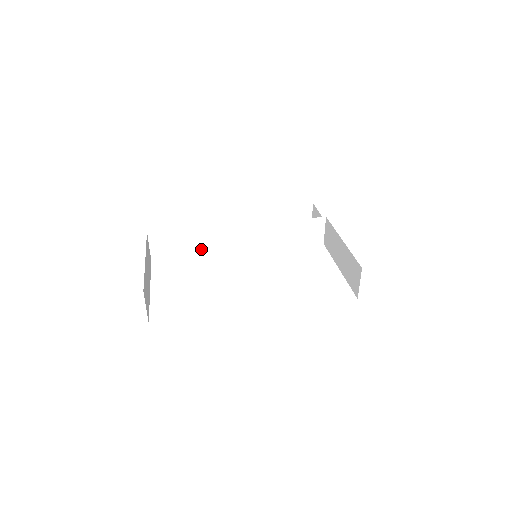
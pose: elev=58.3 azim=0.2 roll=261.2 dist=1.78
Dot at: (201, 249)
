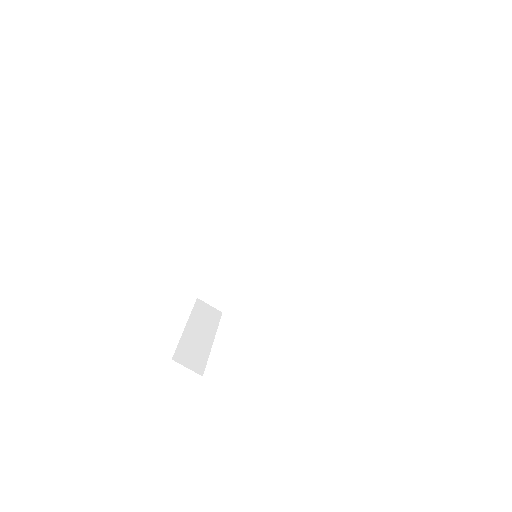
Dot at: (241, 277)
